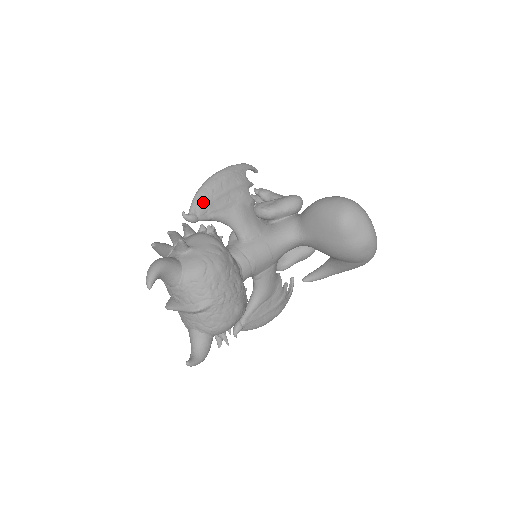
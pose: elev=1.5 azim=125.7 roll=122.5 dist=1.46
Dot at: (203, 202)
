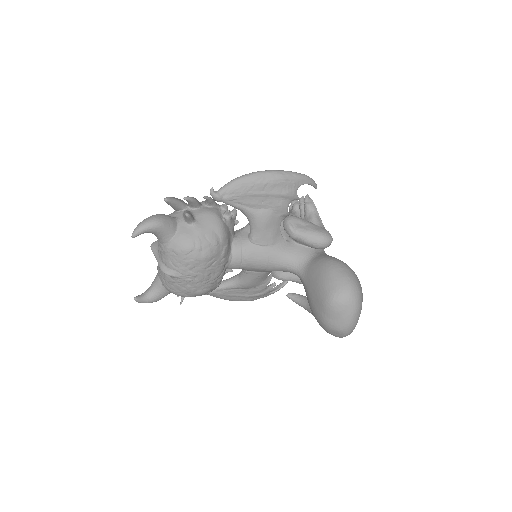
Dot at: (237, 190)
